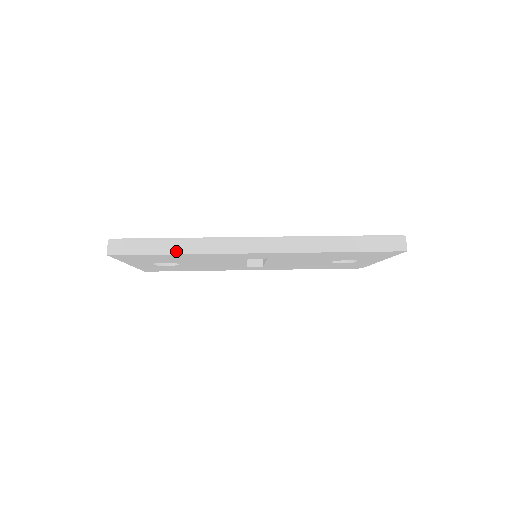
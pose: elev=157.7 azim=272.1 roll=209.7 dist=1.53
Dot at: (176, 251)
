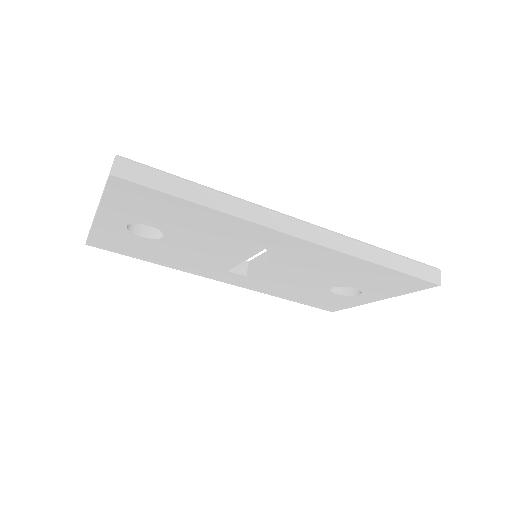
Dot at: (205, 202)
